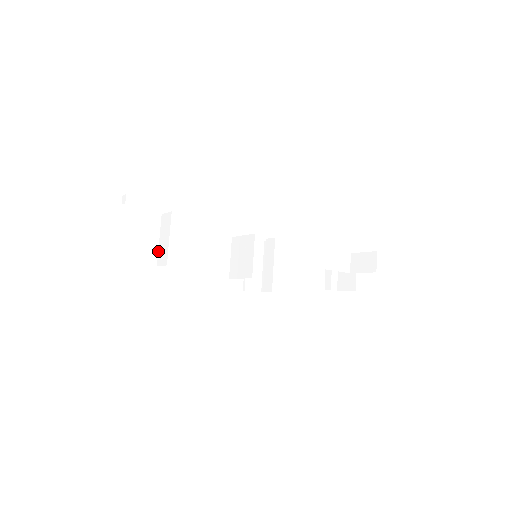
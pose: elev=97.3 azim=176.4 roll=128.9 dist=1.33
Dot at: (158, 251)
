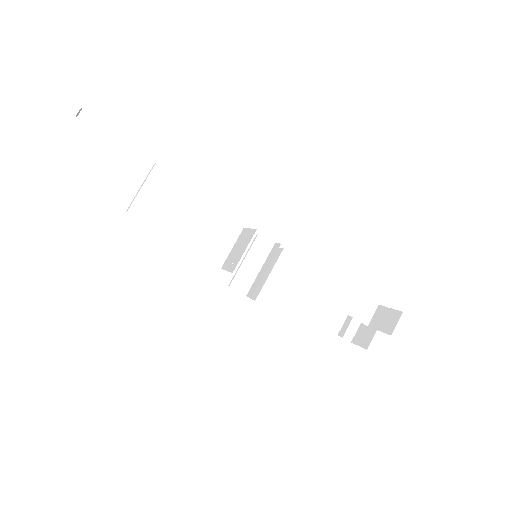
Dot at: occluded
